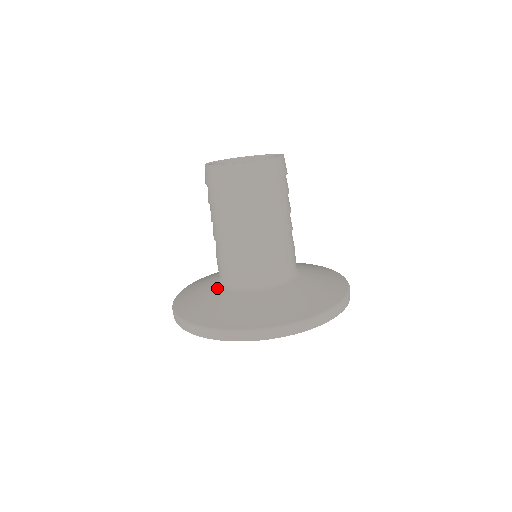
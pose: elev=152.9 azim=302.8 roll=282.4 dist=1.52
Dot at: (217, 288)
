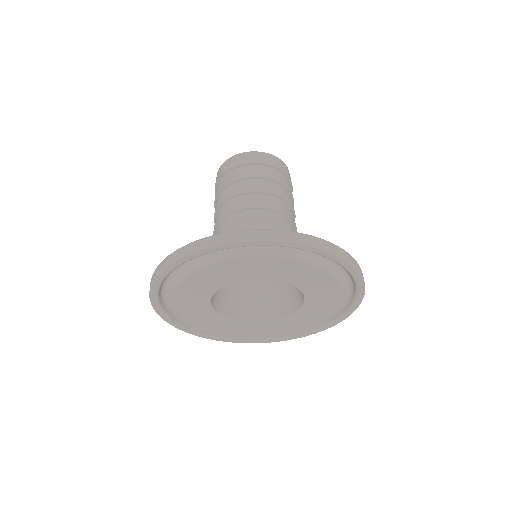
Dot at: occluded
